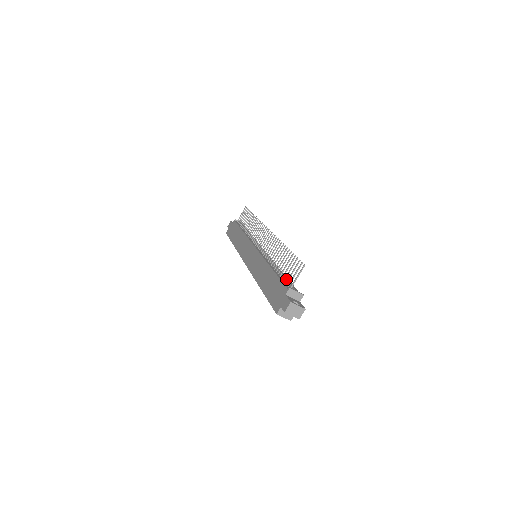
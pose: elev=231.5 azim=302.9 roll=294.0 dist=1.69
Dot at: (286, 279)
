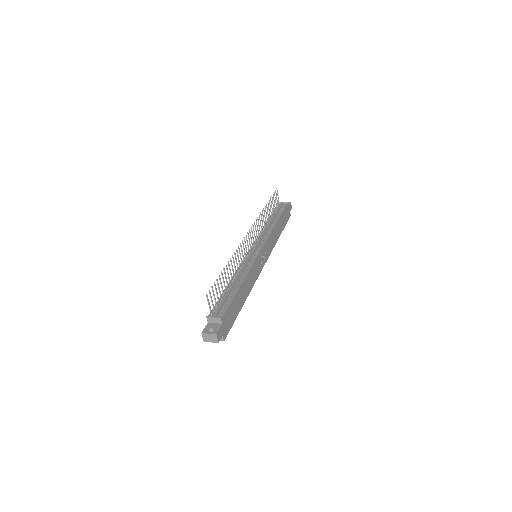
Dot at: (223, 300)
